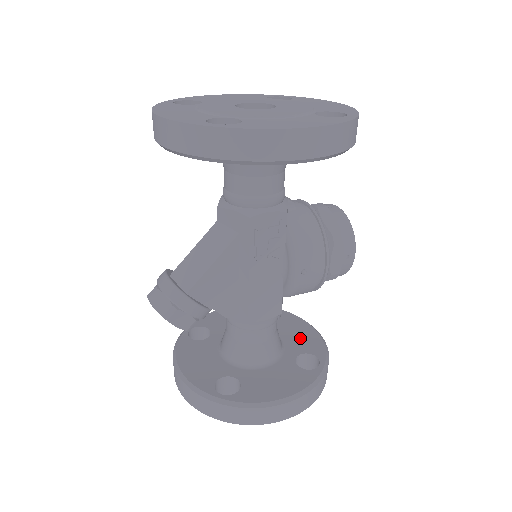
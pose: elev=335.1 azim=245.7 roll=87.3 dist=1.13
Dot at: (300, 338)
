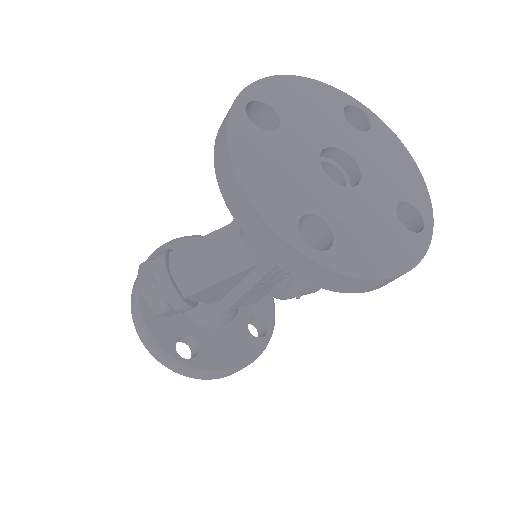
Dot at: occluded
